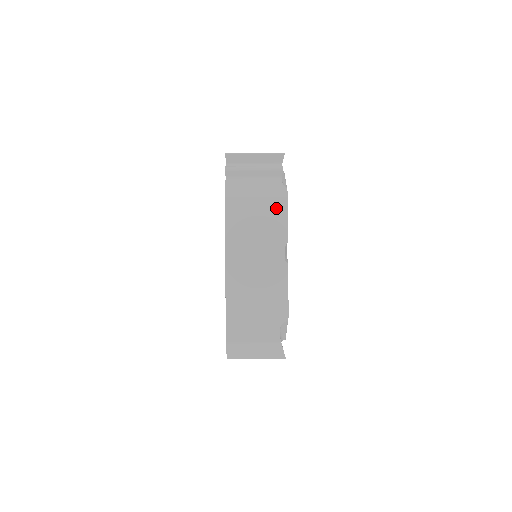
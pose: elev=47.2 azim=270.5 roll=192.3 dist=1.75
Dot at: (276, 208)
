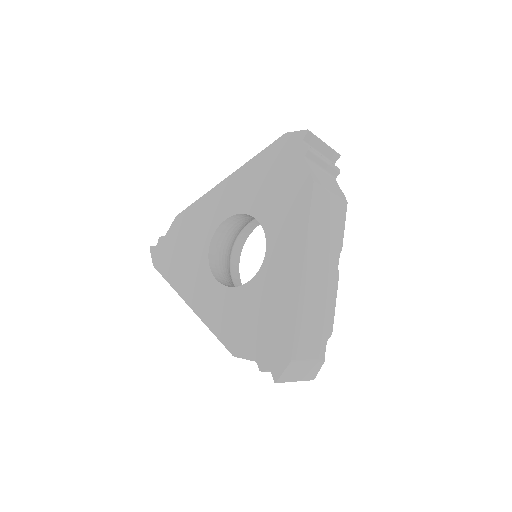
Dot at: (341, 210)
